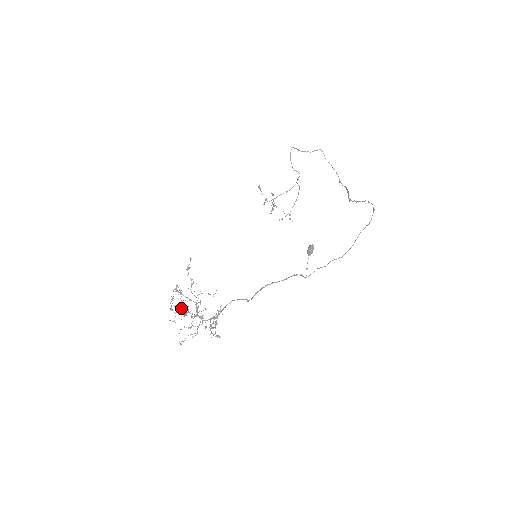
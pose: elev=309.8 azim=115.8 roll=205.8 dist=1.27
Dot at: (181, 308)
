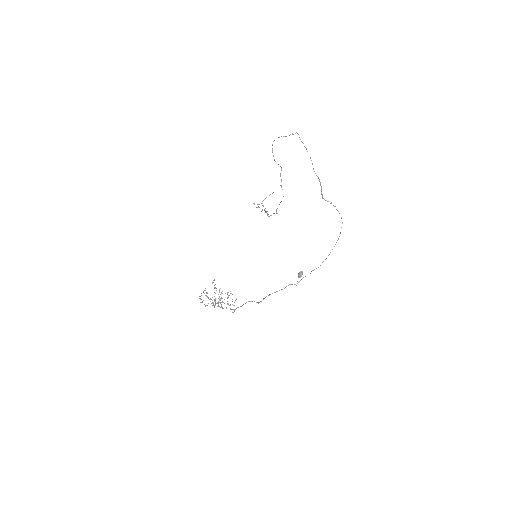
Dot at: occluded
